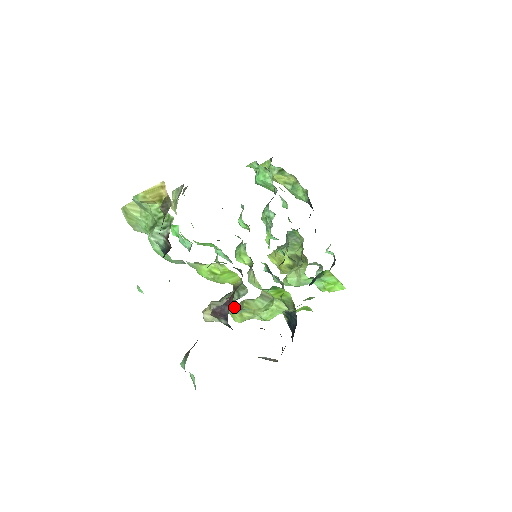
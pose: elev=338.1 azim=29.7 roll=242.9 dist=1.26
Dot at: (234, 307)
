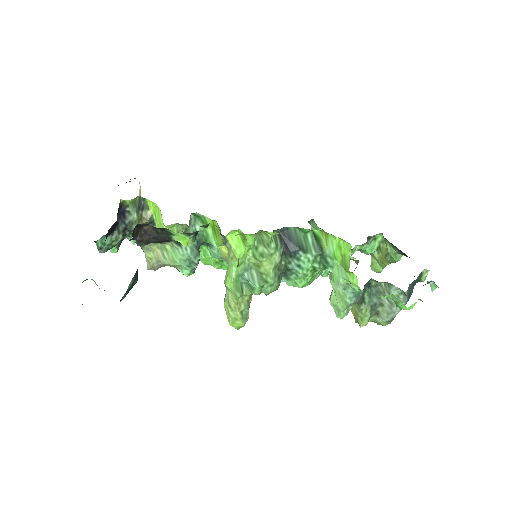
Dot at: occluded
